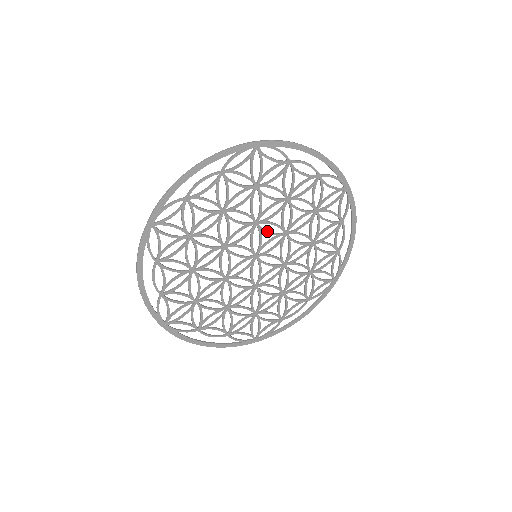
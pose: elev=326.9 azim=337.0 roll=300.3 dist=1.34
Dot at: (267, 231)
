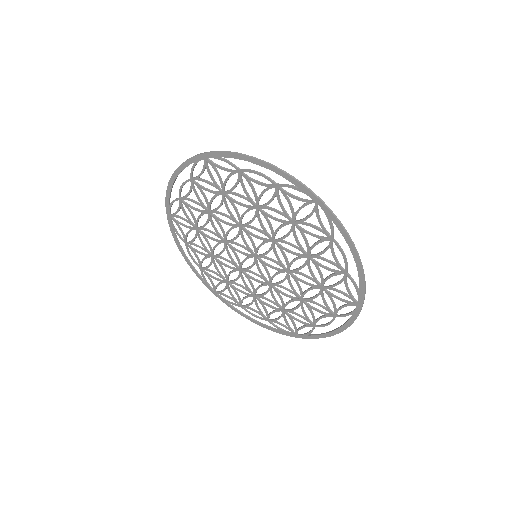
Dot at: (253, 235)
